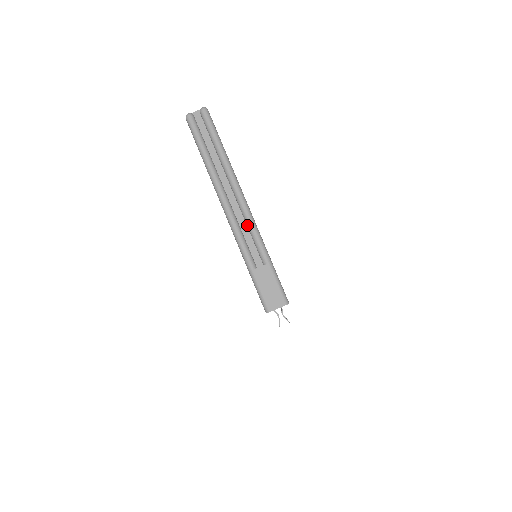
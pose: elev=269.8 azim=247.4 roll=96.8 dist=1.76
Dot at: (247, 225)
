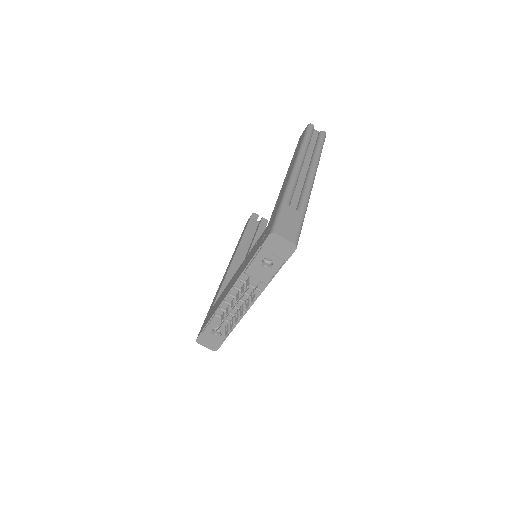
Dot at: (304, 187)
